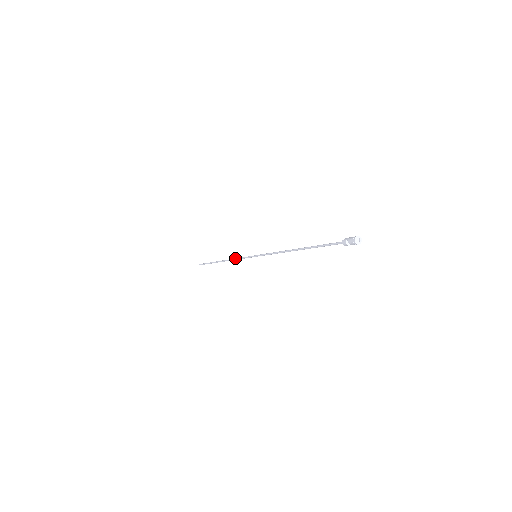
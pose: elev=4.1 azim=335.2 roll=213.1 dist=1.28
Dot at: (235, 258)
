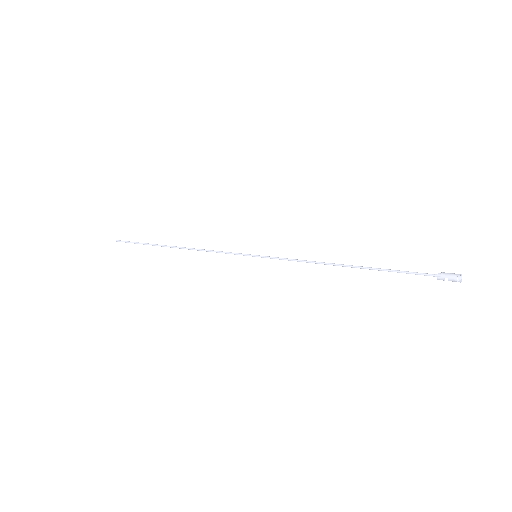
Dot at: (207, 251)
